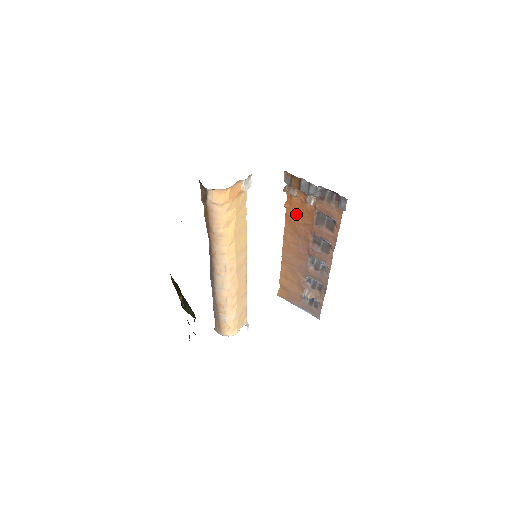
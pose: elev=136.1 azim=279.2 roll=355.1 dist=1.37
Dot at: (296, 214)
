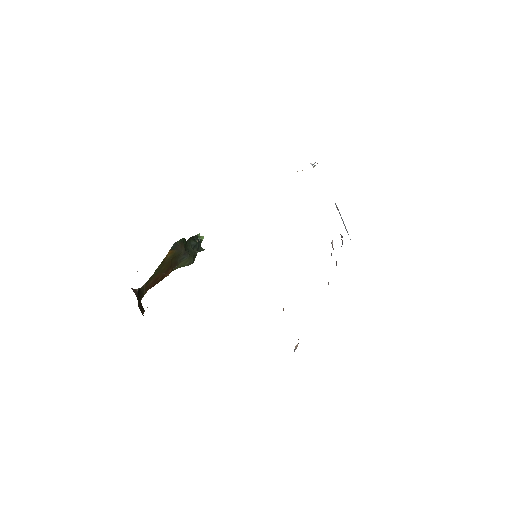
Dot at: occluded
